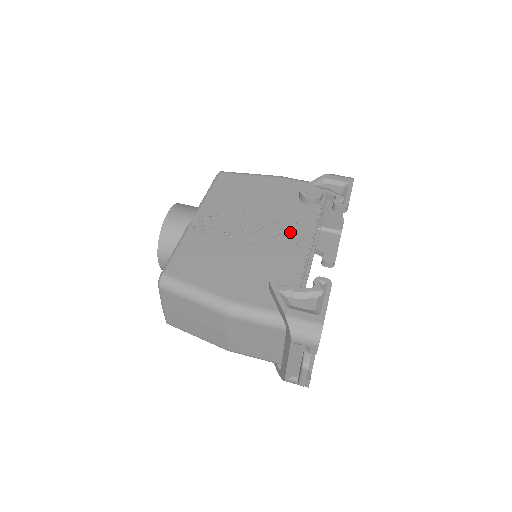
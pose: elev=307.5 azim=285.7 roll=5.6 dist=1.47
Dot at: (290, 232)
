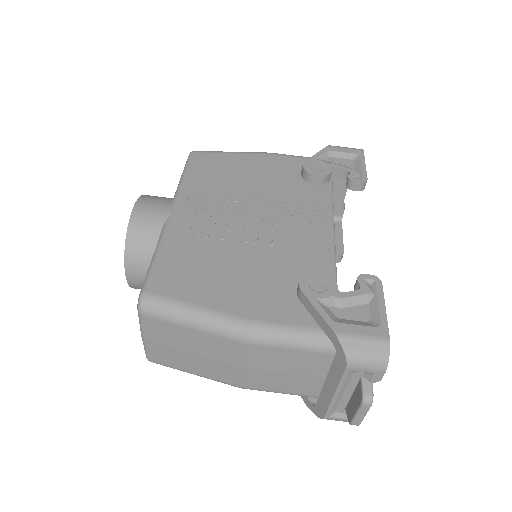
Dot at: (303, 220)
